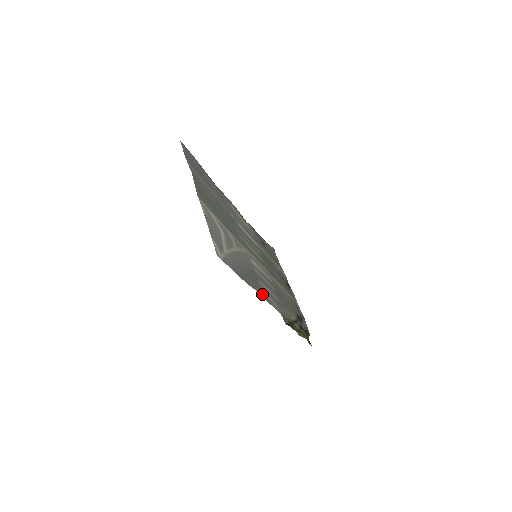
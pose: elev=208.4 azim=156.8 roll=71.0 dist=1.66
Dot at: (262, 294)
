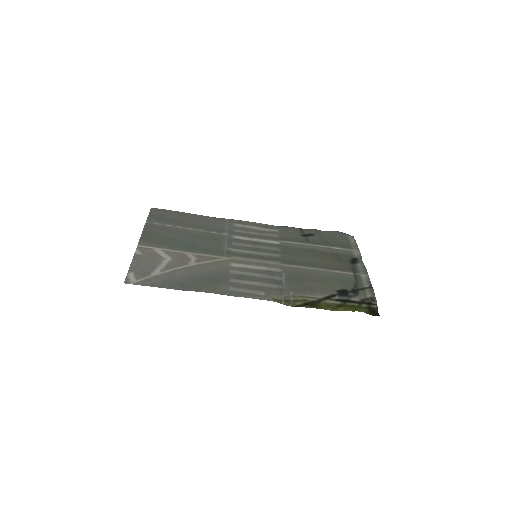
Dot at: (221, 291)
